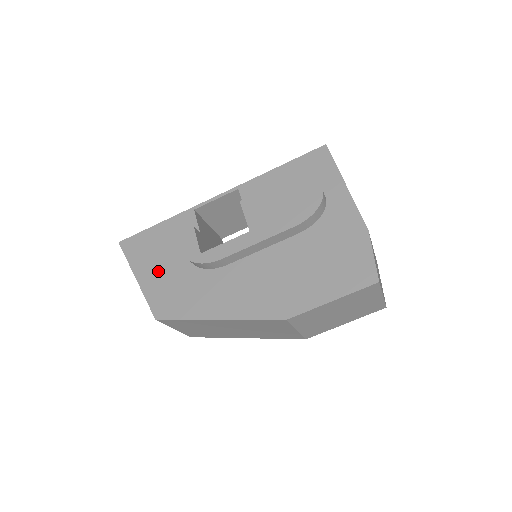
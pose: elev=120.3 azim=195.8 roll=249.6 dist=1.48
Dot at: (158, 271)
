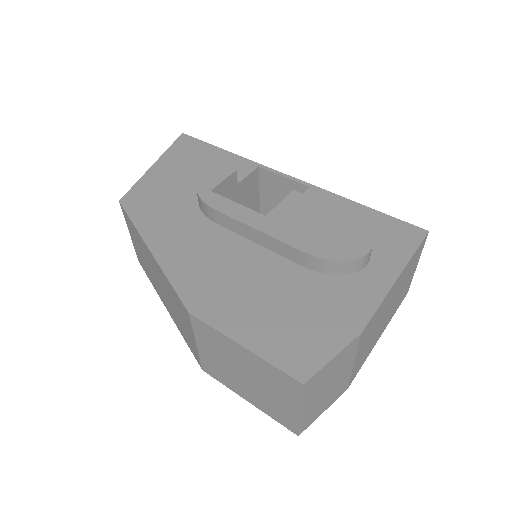
Dot at: (173, 175)
